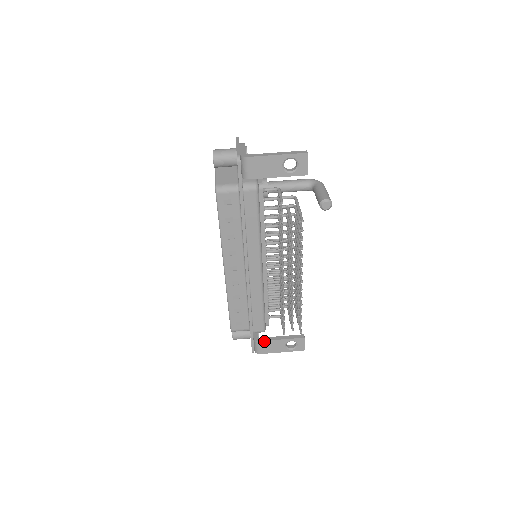
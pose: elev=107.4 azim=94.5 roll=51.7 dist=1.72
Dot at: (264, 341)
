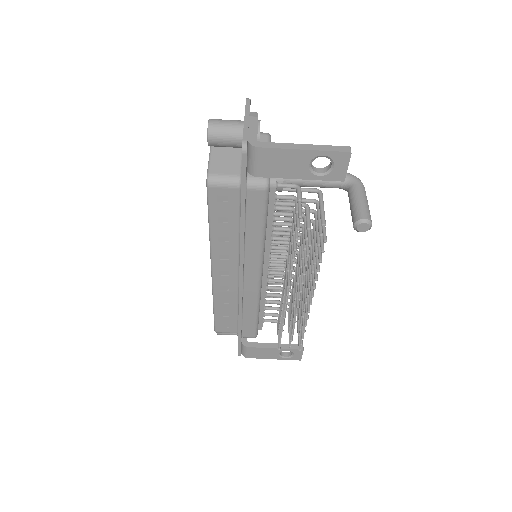
Dot at: (254, 347)
